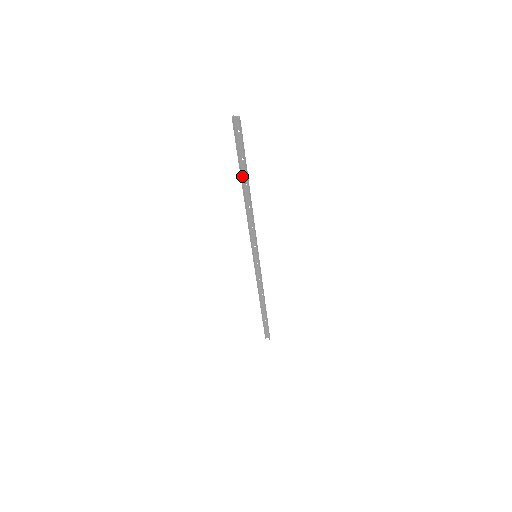
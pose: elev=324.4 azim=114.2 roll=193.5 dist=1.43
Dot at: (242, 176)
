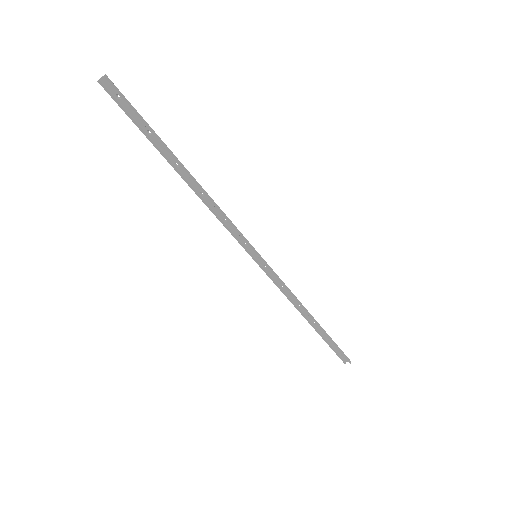
Dot at: (165, 155)
